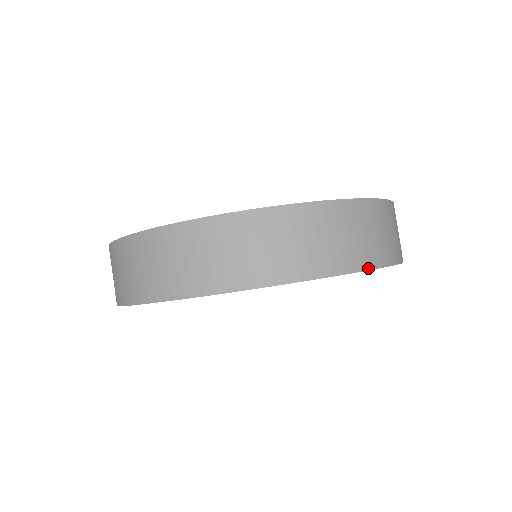
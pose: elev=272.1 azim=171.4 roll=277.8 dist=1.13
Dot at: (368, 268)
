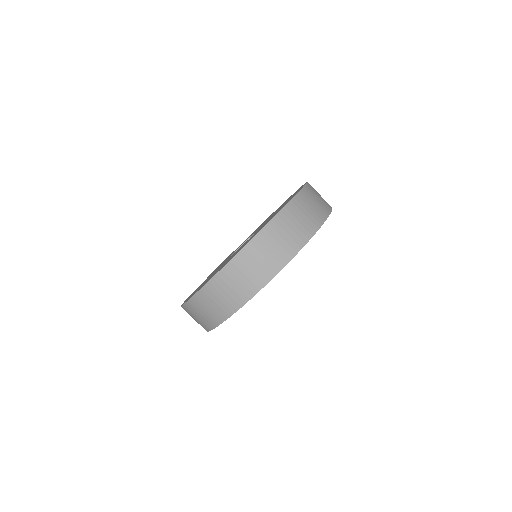
Dot at: (287, 262)
